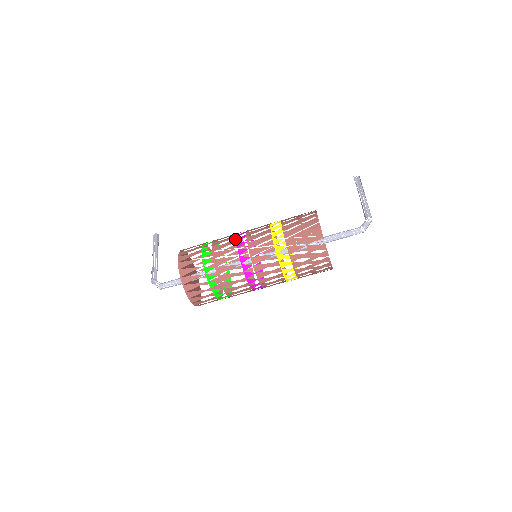
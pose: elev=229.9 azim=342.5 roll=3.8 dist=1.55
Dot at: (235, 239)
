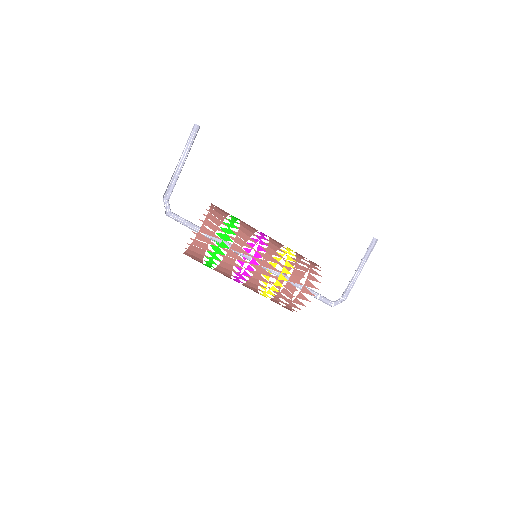
Dot at: occluded
